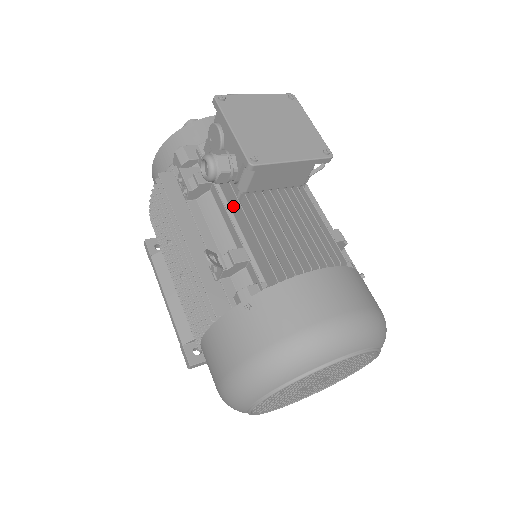
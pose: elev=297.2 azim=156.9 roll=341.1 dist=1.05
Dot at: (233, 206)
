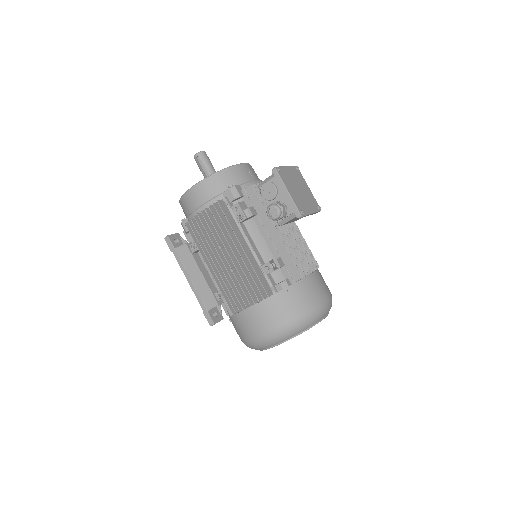
Dot at: (270, 231)
